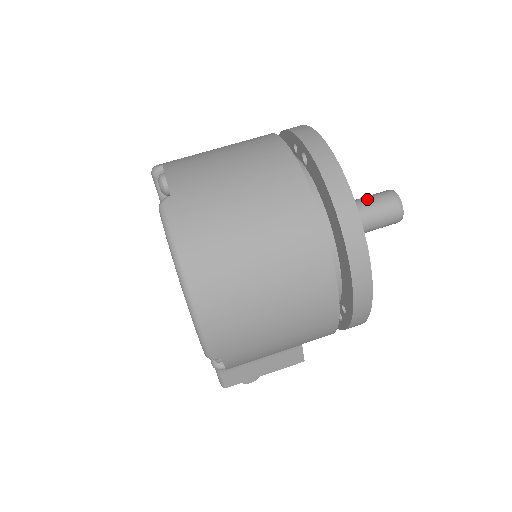
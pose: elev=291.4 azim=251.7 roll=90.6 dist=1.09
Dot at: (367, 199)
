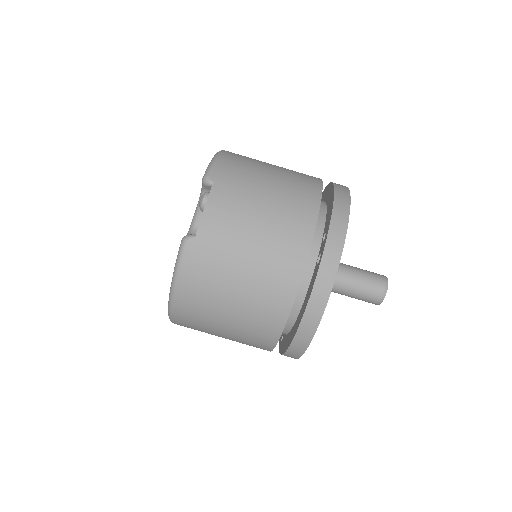
Dot at: (362, 280)
